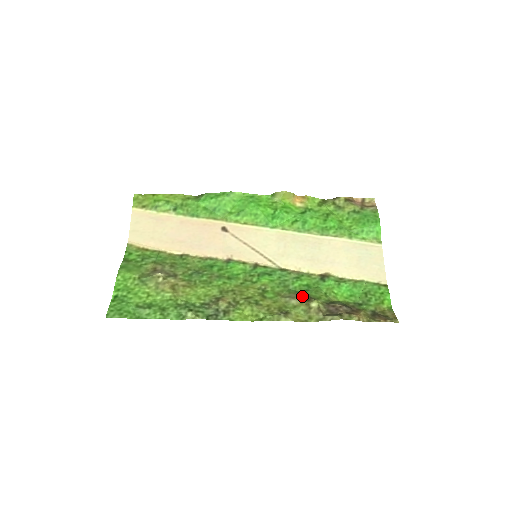
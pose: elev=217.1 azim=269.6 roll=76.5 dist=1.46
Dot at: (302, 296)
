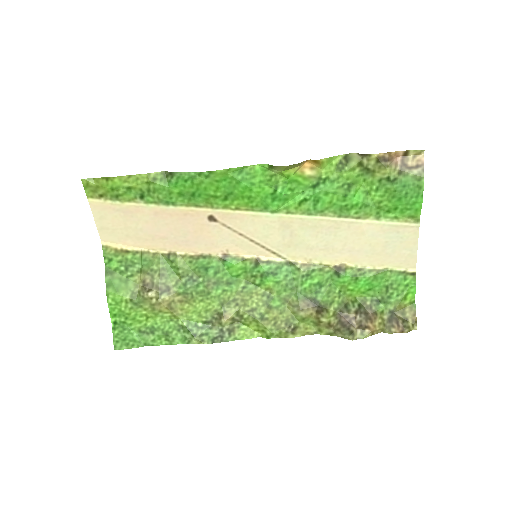
Dot at: (312, 306)
